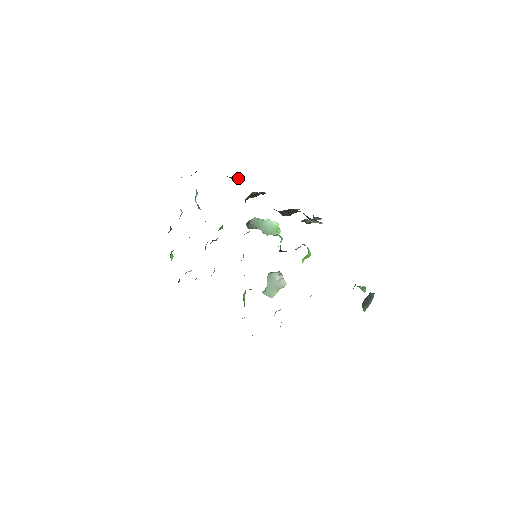
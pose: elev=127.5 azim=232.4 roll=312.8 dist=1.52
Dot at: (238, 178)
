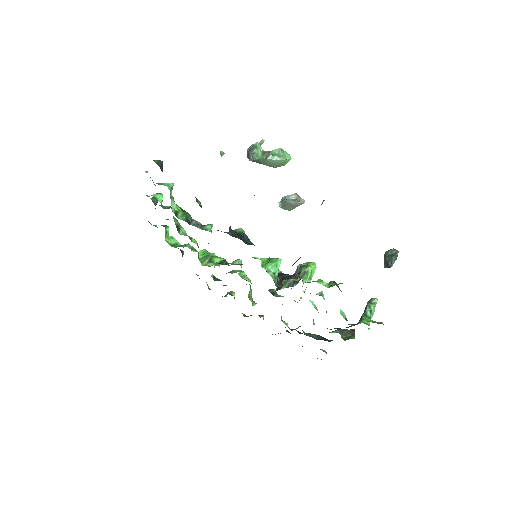
Dot at: occluded
